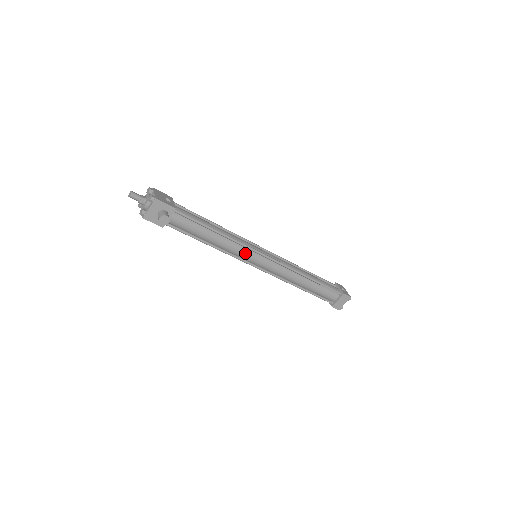
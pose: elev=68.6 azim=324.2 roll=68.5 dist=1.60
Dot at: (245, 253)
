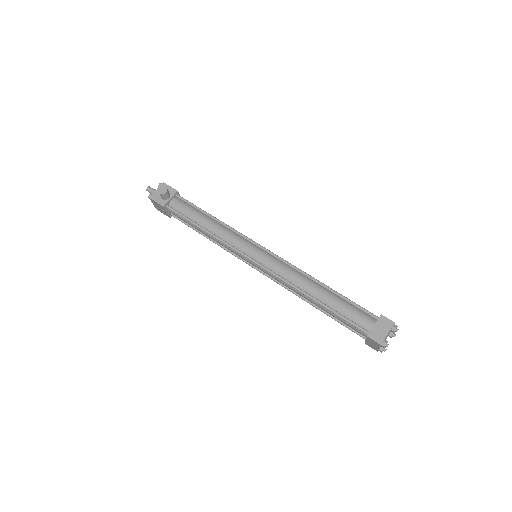
Dot at: (240, 242)
